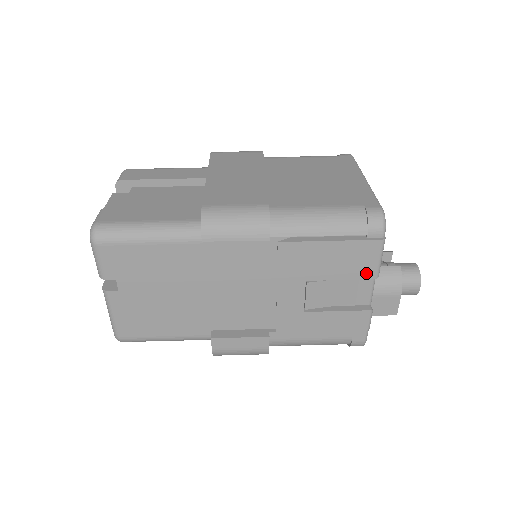
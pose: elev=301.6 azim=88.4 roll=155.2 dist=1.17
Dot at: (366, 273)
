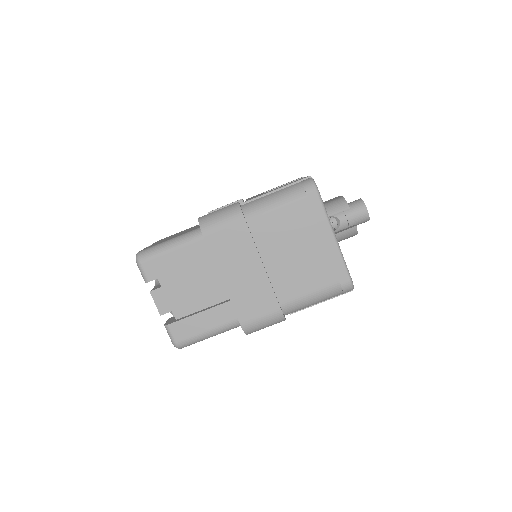
Dot at: occluded
